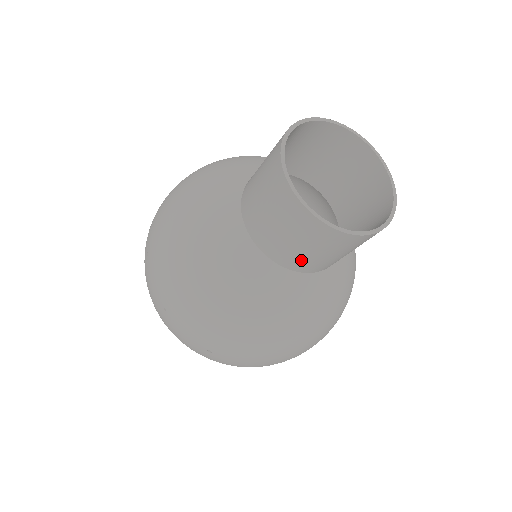
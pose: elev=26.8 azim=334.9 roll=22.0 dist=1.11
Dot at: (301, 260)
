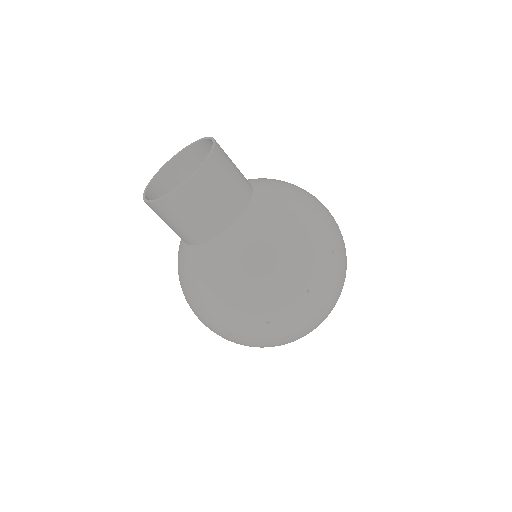
Dot at: (232, 202)
